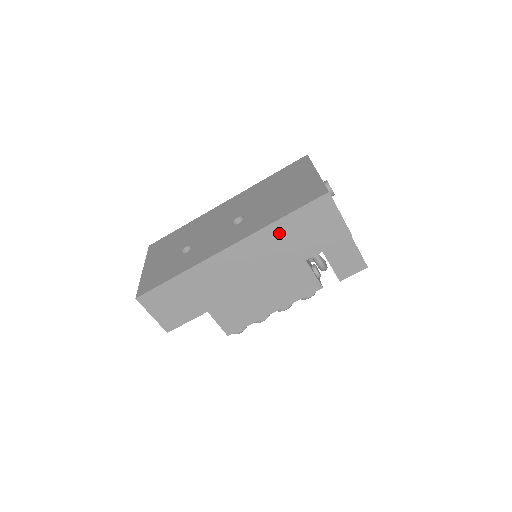
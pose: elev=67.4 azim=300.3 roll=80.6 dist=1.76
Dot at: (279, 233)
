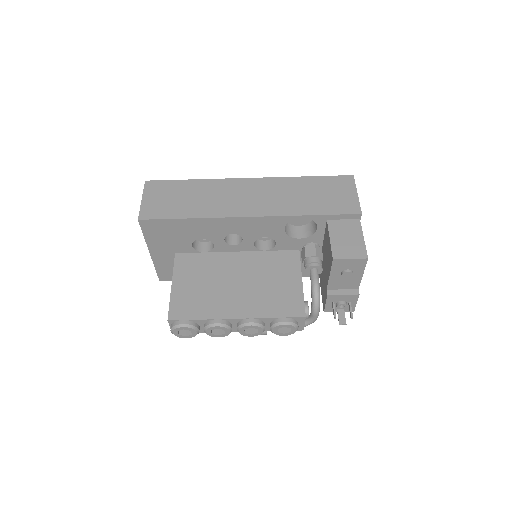
Dot at: (298, 186)
